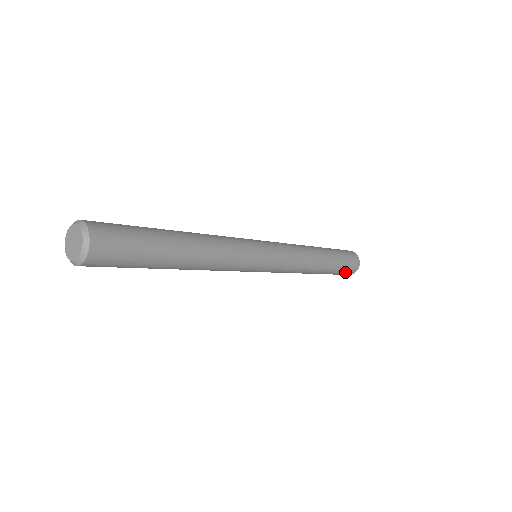
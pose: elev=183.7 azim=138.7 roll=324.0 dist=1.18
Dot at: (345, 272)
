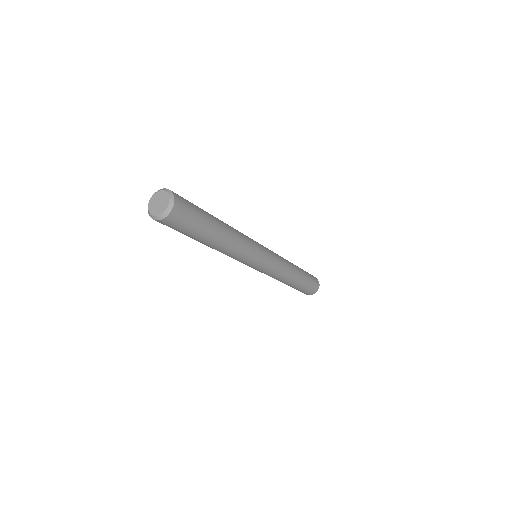
Dot at: (313, 282)
